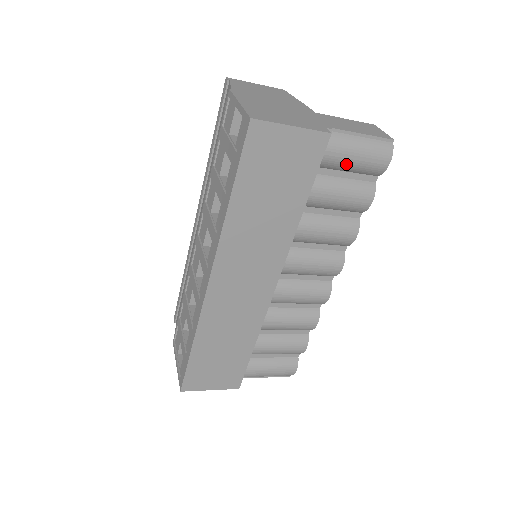
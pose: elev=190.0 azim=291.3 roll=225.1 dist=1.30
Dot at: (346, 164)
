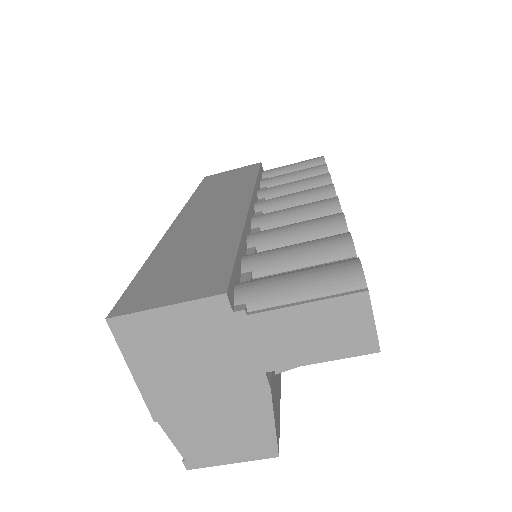
Dot at: (287, 169)
